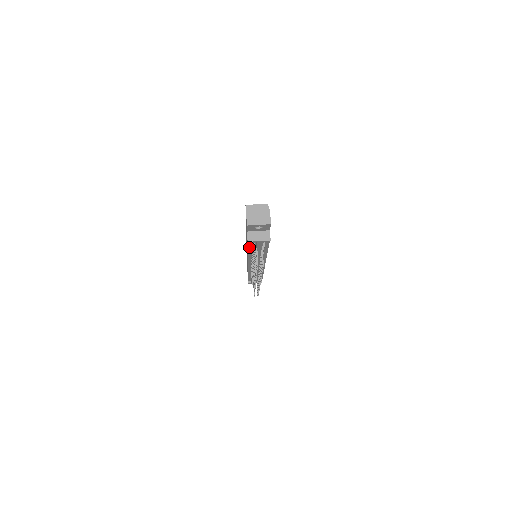
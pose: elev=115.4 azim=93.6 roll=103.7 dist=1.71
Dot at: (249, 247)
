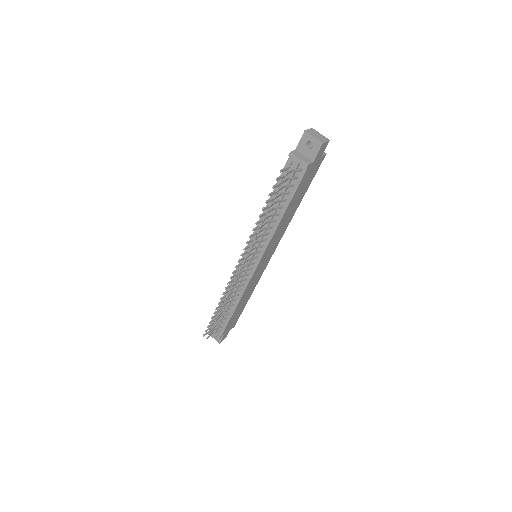
Dot at: occluded
